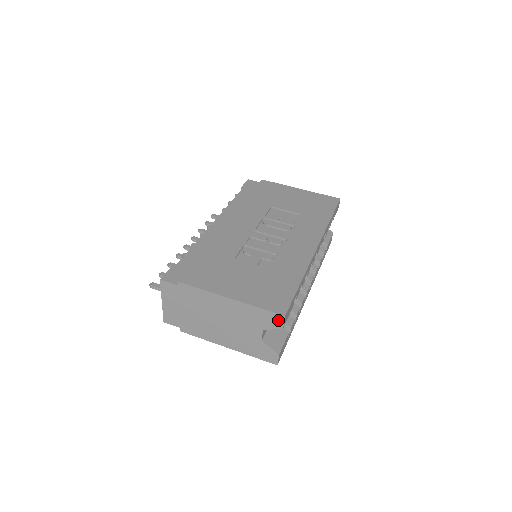
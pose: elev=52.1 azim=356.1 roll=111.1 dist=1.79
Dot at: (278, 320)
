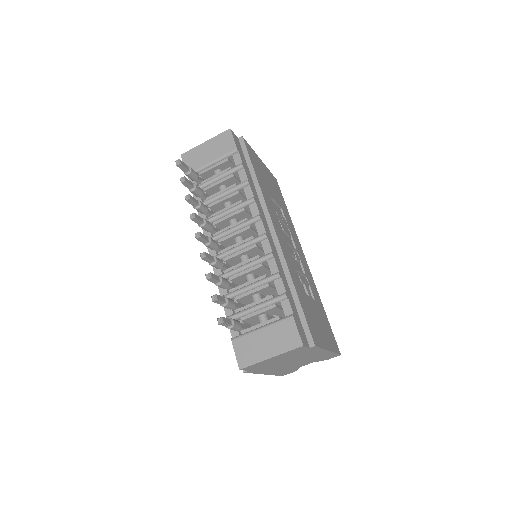
Dot at: (333, 357)
